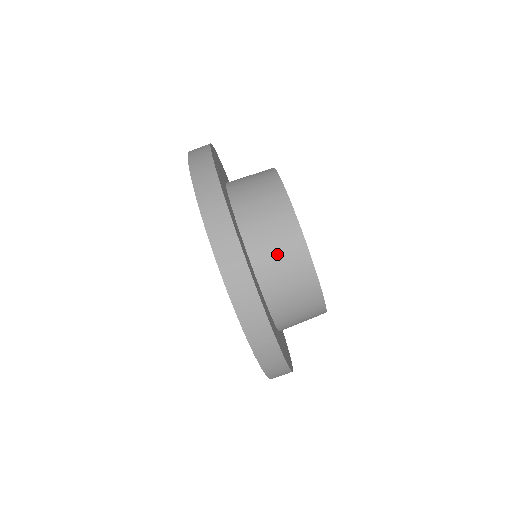
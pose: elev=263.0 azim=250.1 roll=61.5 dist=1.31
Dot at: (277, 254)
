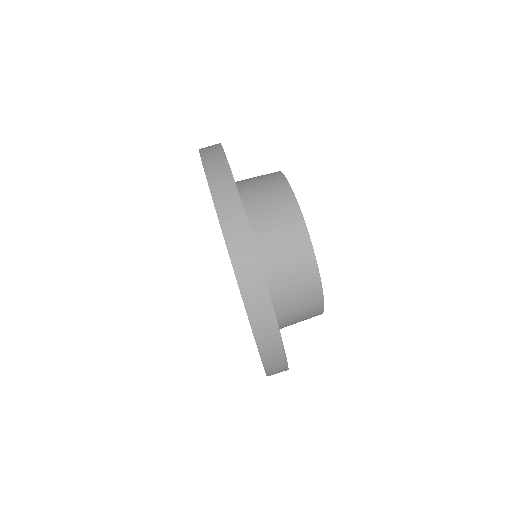
Dot at: (289, 274)
